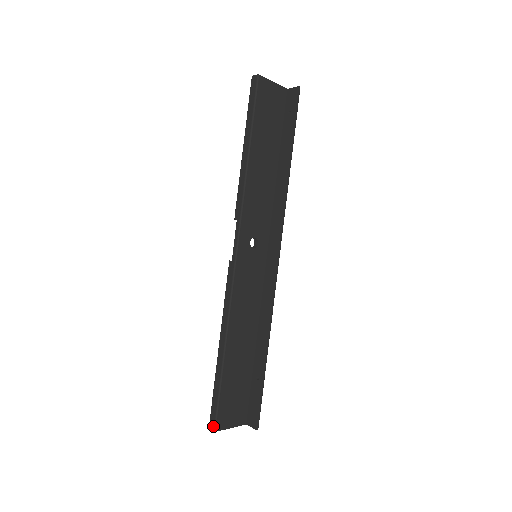
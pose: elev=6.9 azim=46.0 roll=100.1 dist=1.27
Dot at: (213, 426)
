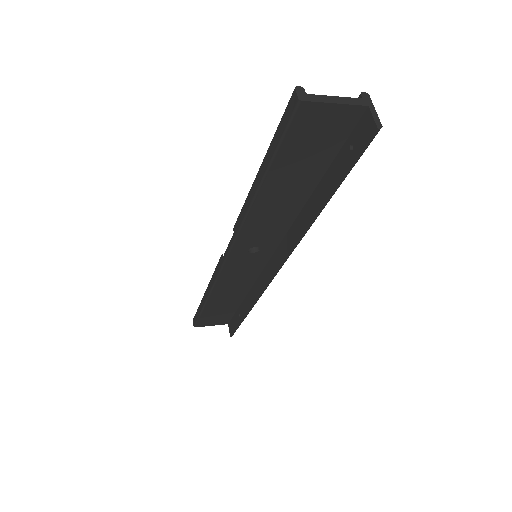
Dot at: (194, 324)
